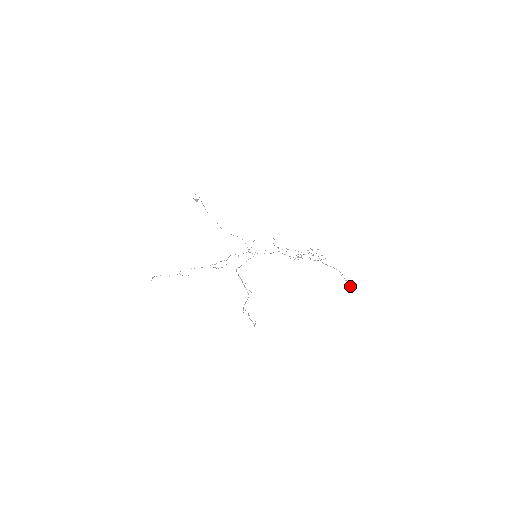
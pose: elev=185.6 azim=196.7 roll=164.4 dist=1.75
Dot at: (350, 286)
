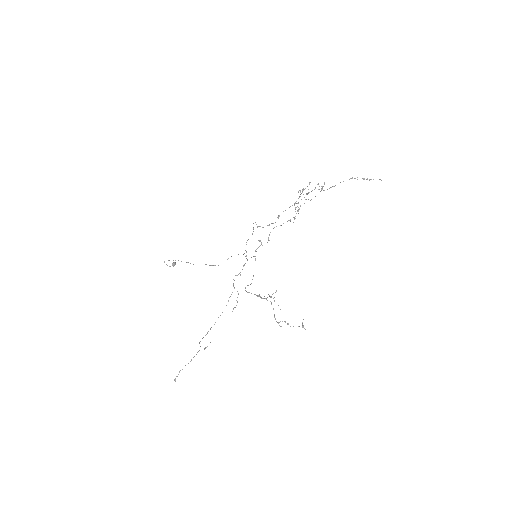
Dot at: occluded
